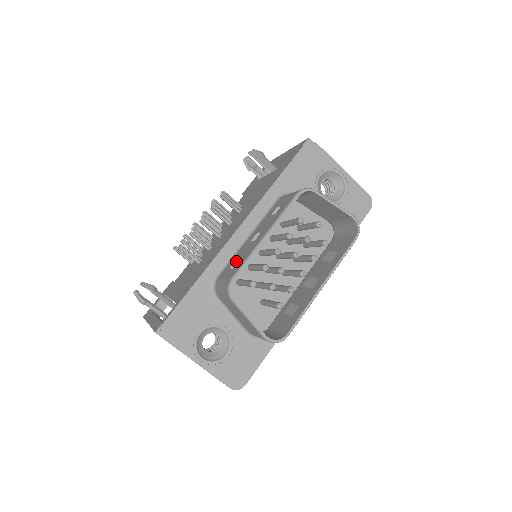
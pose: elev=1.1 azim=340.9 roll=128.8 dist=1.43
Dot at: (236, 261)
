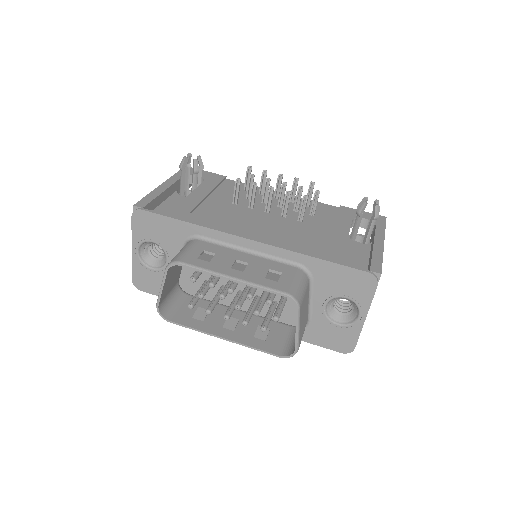
Dot at: (213, 253)
